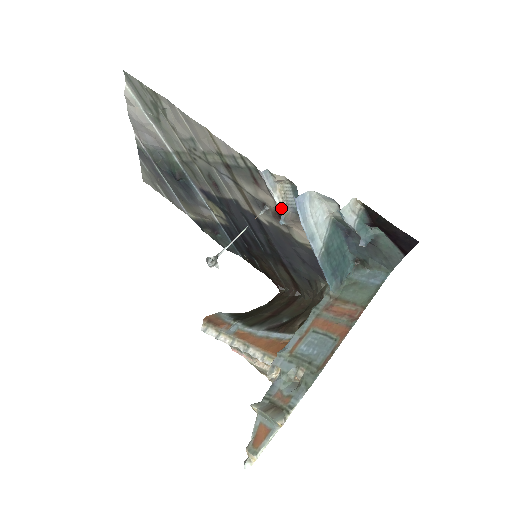
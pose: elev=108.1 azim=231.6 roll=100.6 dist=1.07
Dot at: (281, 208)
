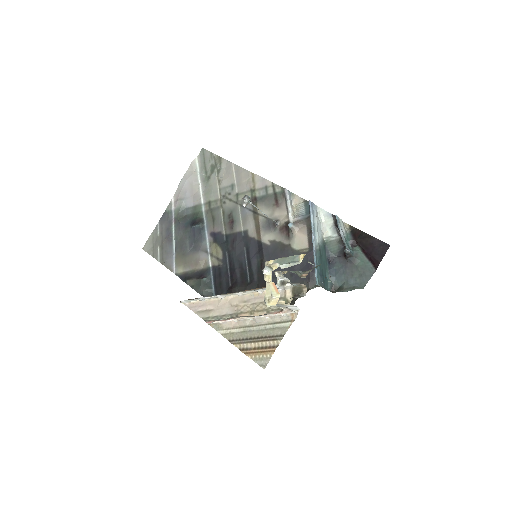
Dot at: (292, 218)
